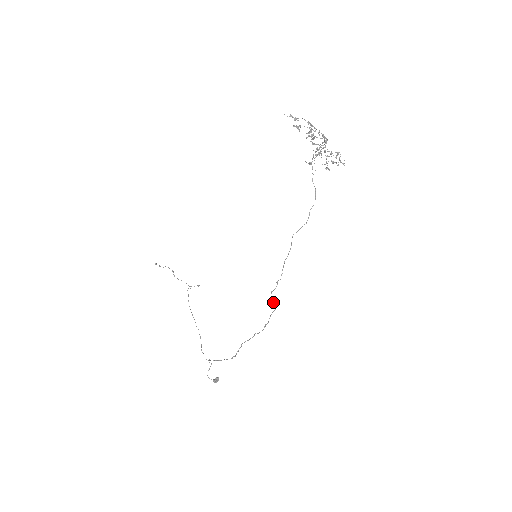
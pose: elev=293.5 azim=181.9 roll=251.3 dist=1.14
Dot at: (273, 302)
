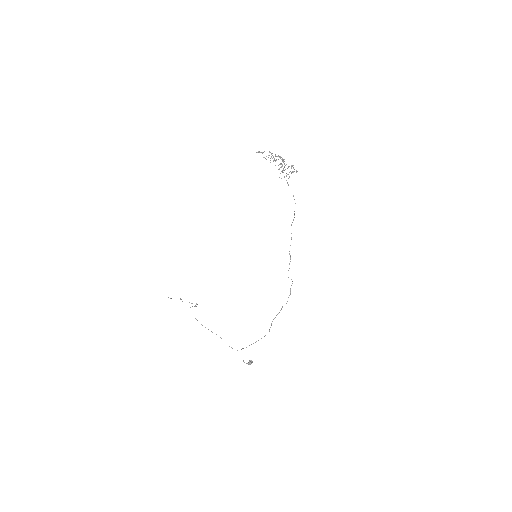
Dot at: occluded
